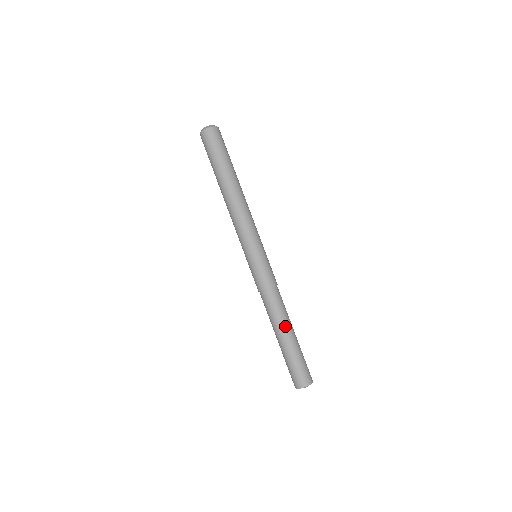
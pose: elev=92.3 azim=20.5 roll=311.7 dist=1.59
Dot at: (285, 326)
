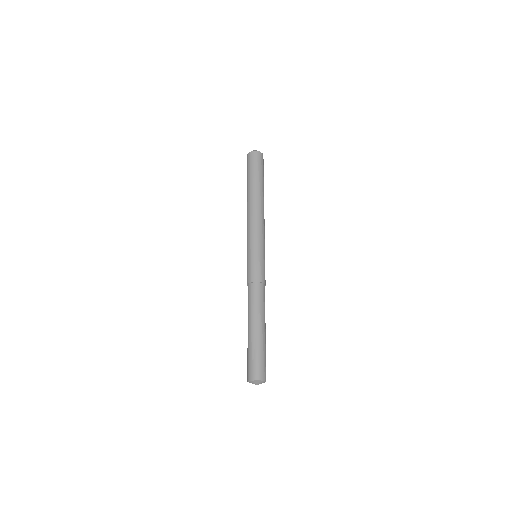
Dot at: (262, 319)
